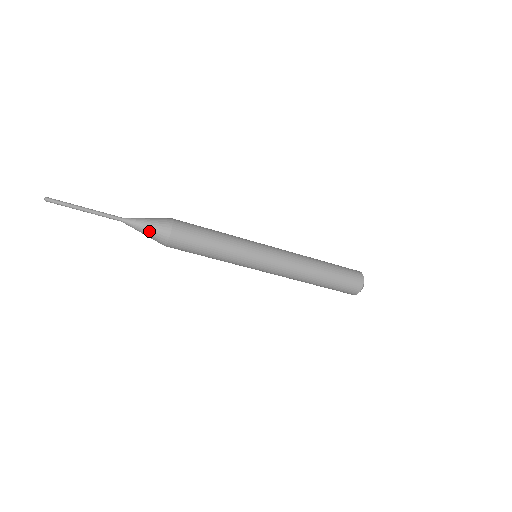
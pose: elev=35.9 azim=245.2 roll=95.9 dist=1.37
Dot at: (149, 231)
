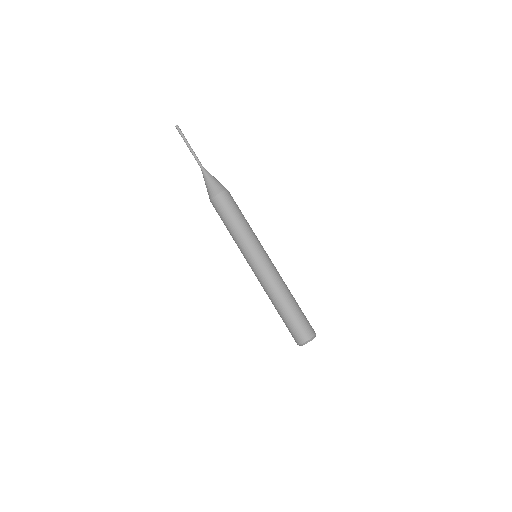
Dot at: (216, 180)
